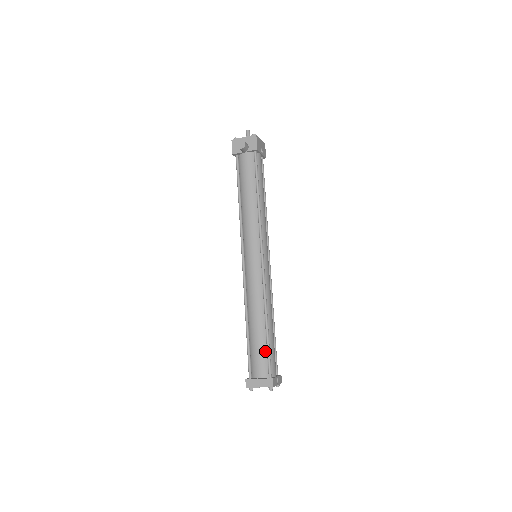
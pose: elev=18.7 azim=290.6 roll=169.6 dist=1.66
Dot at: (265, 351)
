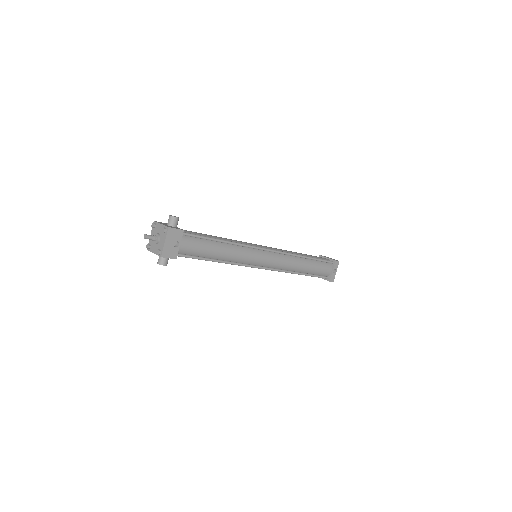
Dot at: occluded
